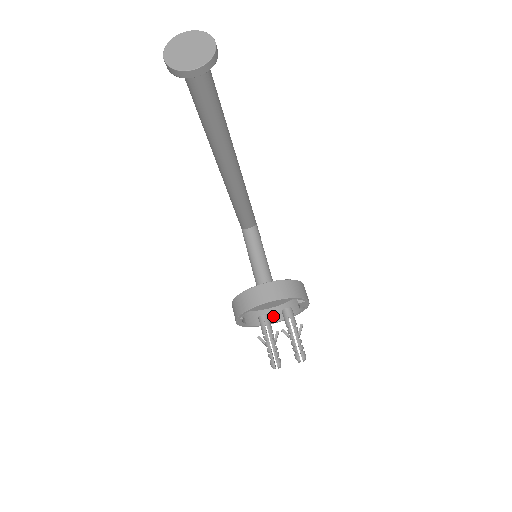
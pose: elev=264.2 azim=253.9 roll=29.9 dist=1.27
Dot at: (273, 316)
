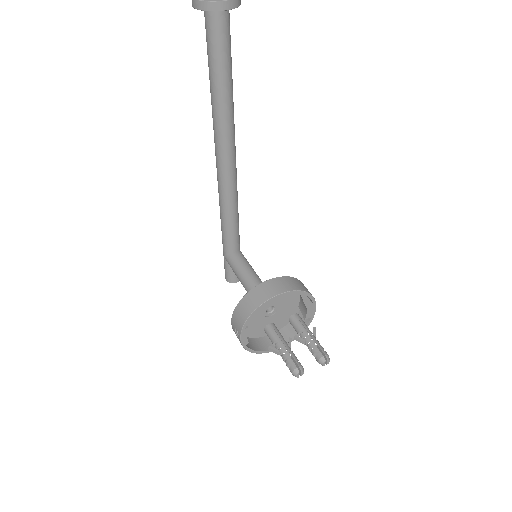
Dot at: occluded
